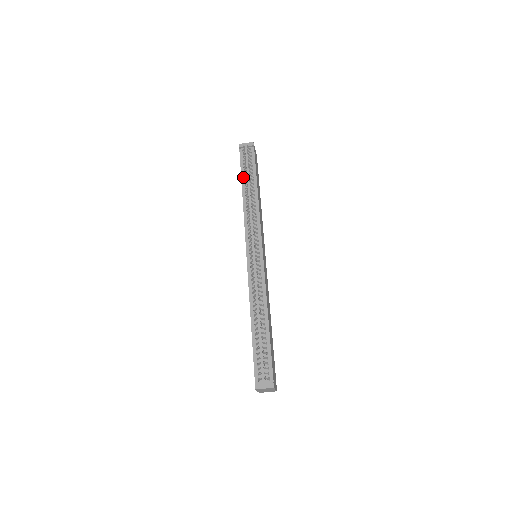
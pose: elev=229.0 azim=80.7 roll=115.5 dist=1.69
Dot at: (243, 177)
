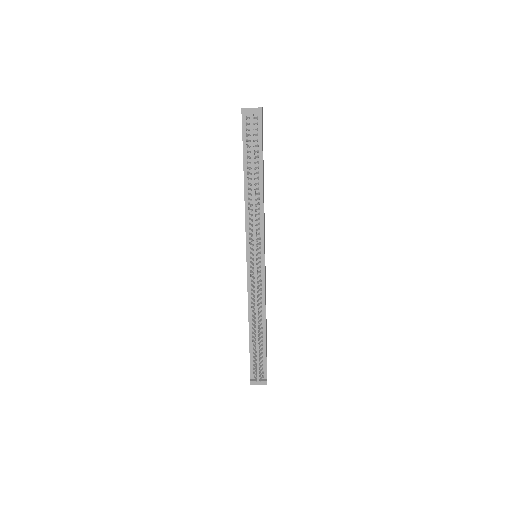
Dot at: (246, 161)
